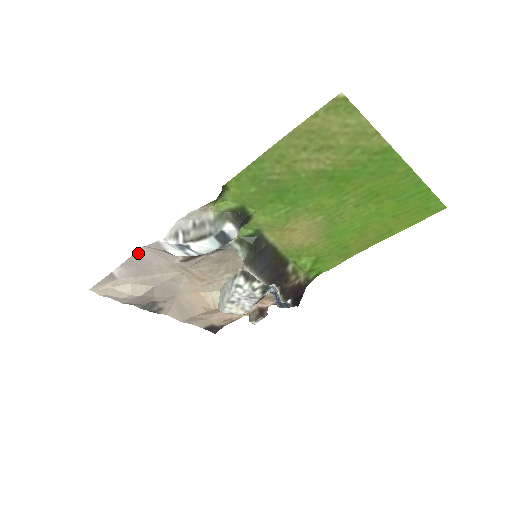
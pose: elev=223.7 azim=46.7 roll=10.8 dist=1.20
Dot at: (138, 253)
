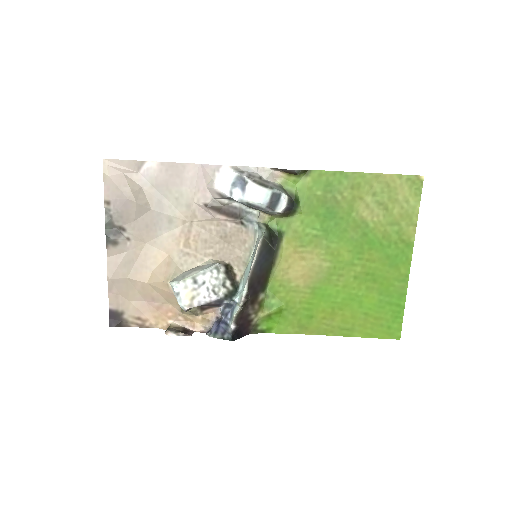
Dot at: (188, 166)
